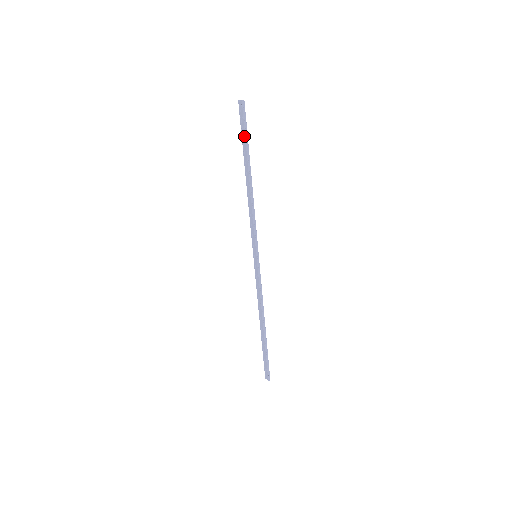
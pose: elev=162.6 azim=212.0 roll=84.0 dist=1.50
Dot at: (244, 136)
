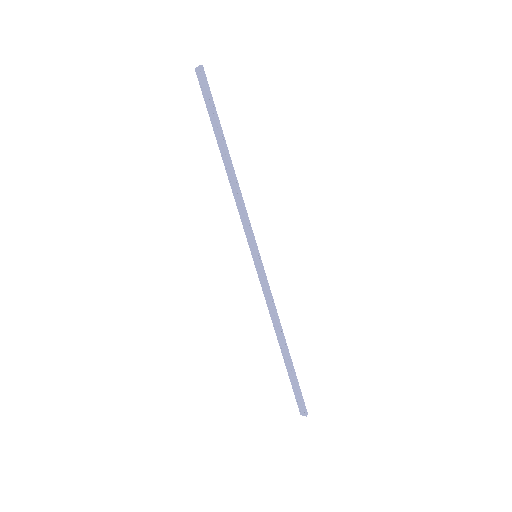
Dot at: (211, 109)
